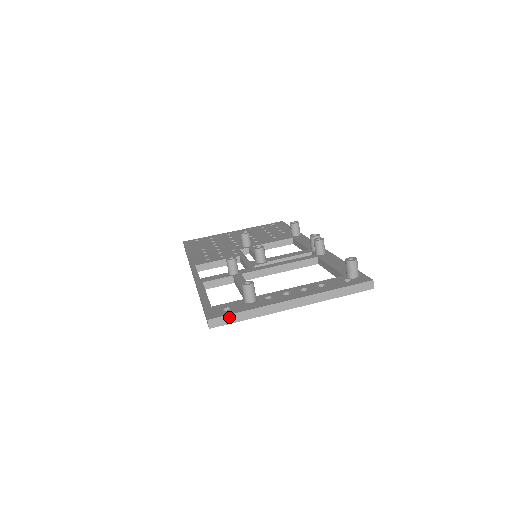
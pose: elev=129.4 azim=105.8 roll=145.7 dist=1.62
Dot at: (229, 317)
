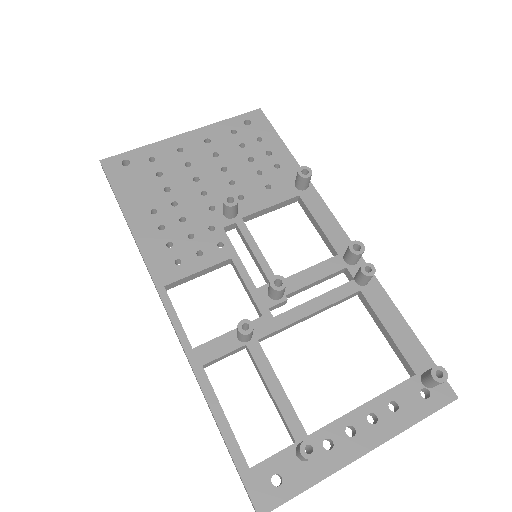
Dot at: occluded
